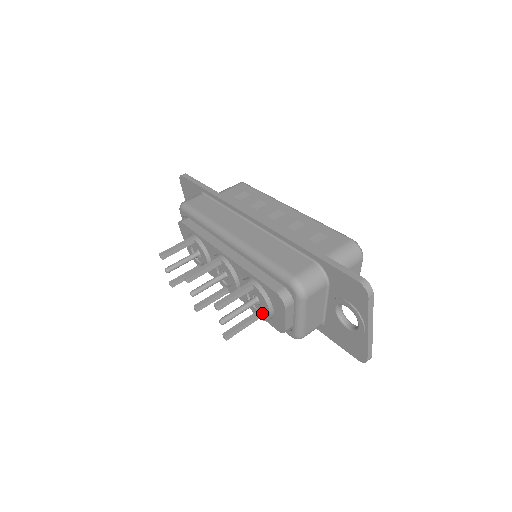
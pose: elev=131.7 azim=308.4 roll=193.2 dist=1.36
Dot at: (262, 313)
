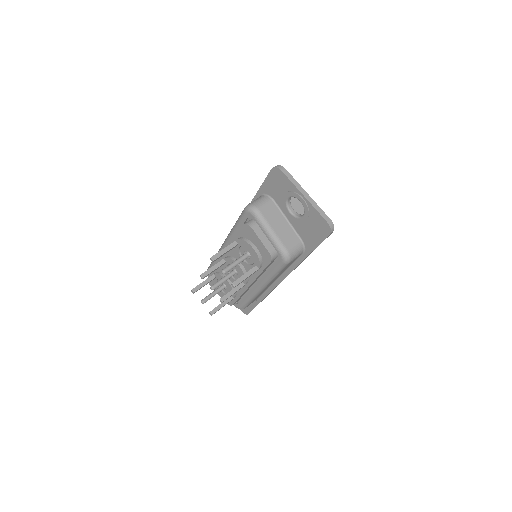
Dot at: (254, 259)
